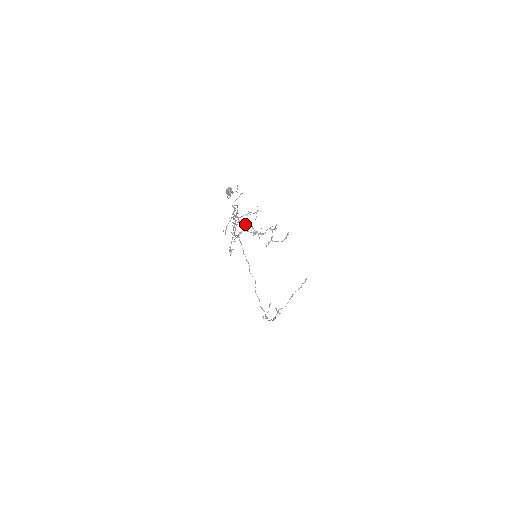
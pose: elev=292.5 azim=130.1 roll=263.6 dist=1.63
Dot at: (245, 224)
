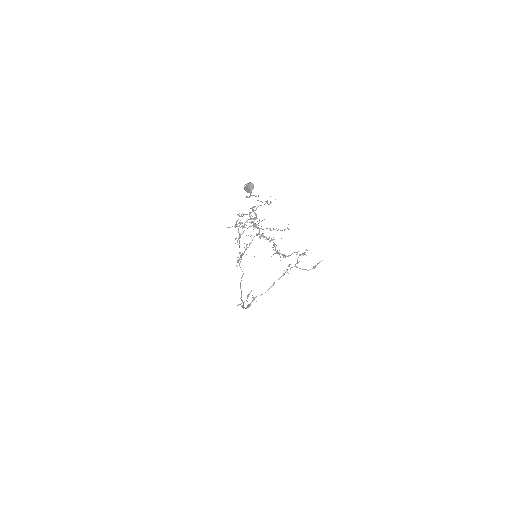
Dot at: occluded
